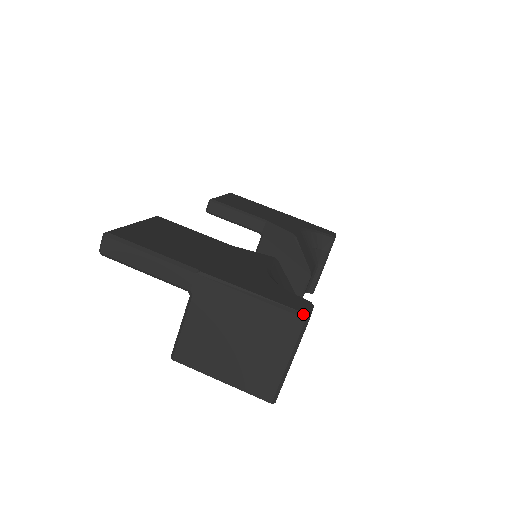
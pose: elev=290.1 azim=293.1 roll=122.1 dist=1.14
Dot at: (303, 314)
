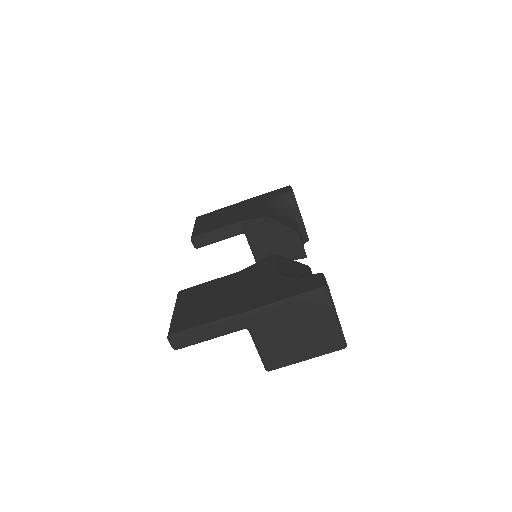
Dot at: (323, 288)
